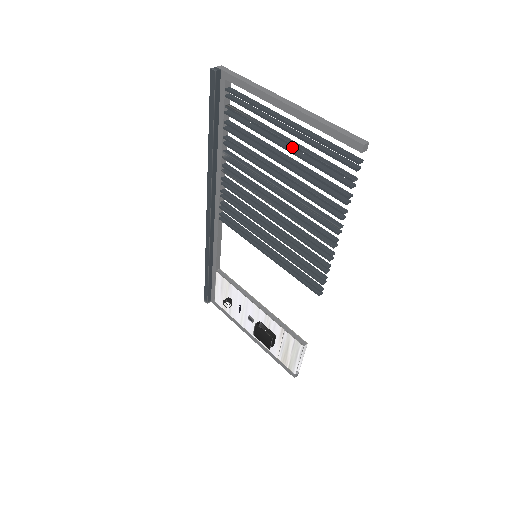
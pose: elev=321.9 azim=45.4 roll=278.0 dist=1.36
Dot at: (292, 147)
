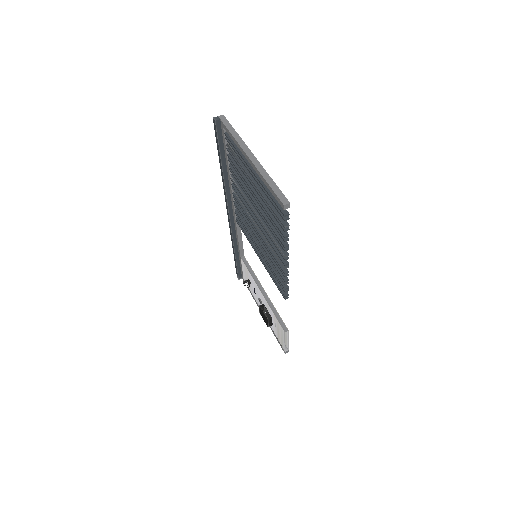
Dot at: occluded
